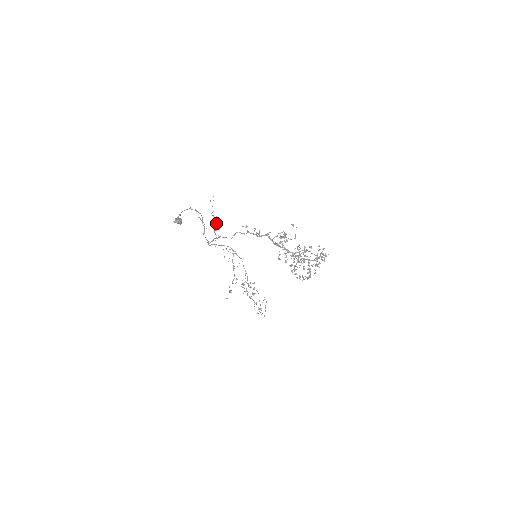
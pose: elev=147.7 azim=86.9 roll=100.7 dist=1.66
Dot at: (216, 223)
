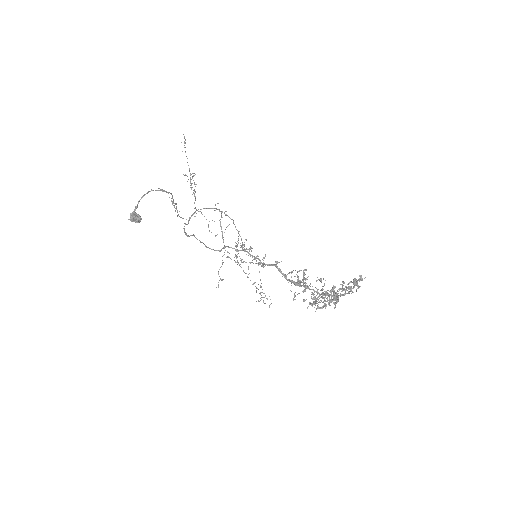
Dot at: occluded
